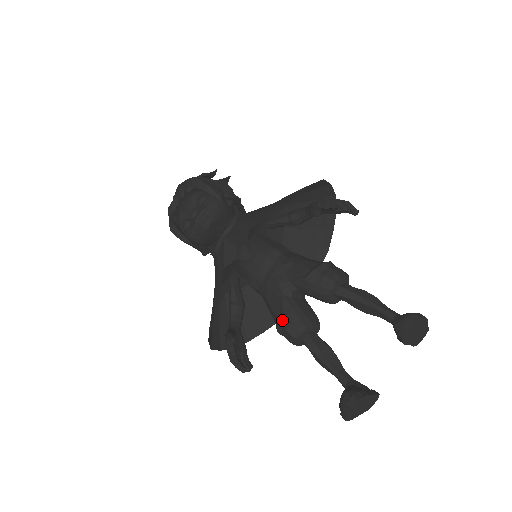
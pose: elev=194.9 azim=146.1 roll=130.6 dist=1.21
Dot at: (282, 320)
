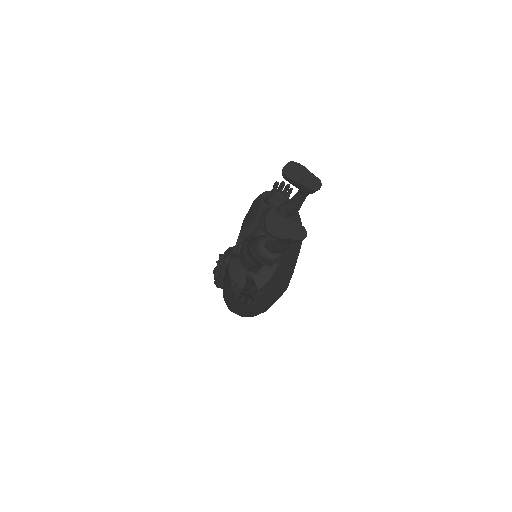
Dot at: (251, 245)
